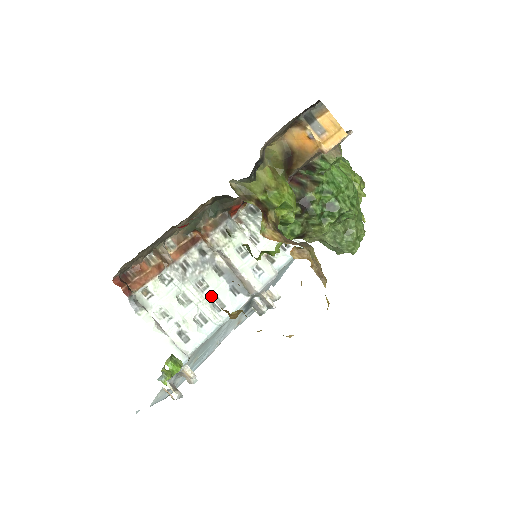
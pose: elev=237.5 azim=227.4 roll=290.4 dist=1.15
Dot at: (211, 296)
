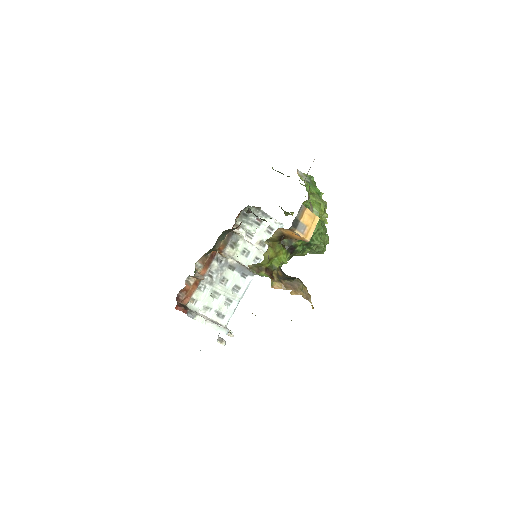
Dot at: (231, 286)
